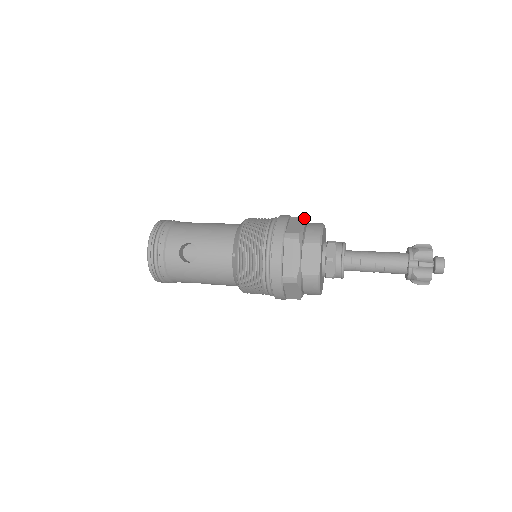
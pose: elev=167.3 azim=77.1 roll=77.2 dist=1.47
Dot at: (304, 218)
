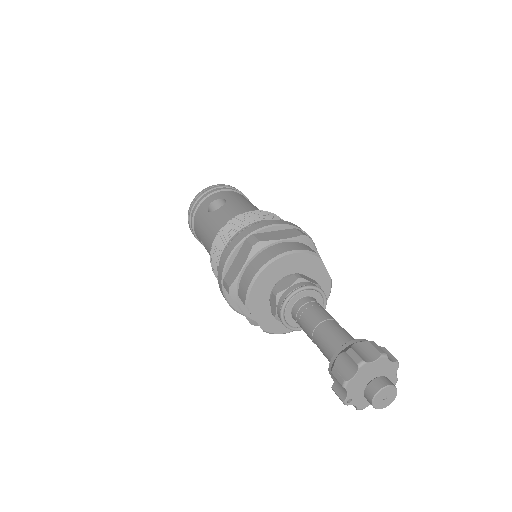
Dot at: (250, 250)
